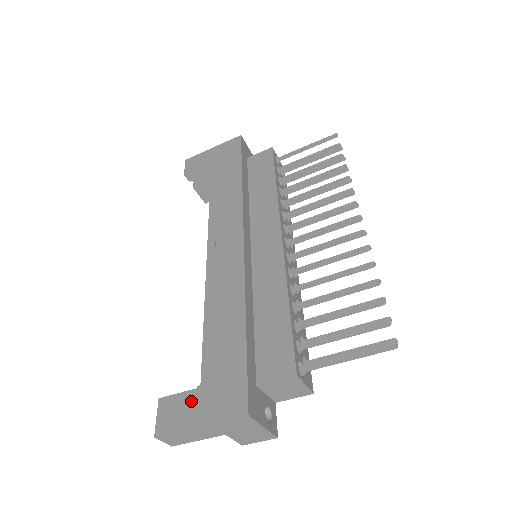
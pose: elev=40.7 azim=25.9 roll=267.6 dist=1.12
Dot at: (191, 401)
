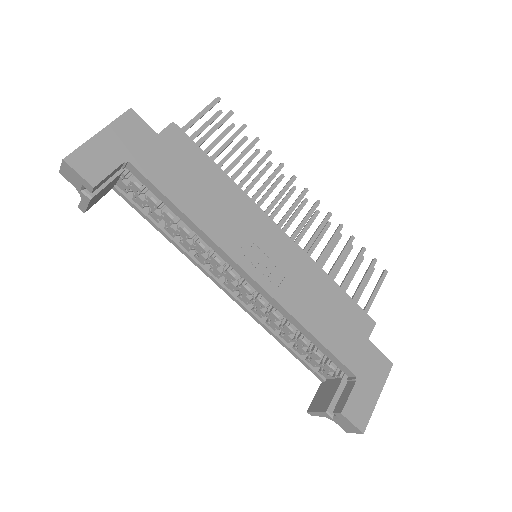
Dot at: (362, 391)
